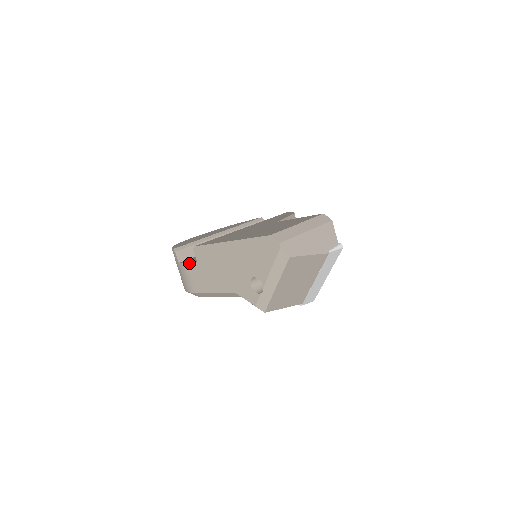
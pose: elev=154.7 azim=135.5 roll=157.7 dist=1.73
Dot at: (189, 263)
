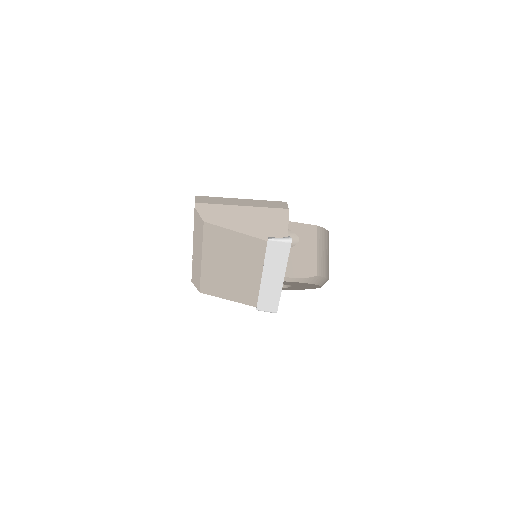
Dot at: occluded
